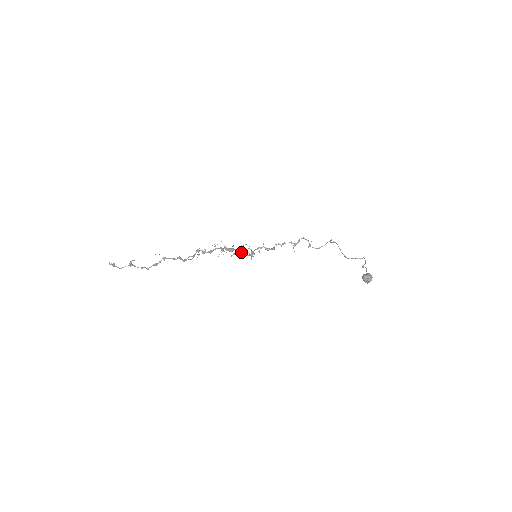
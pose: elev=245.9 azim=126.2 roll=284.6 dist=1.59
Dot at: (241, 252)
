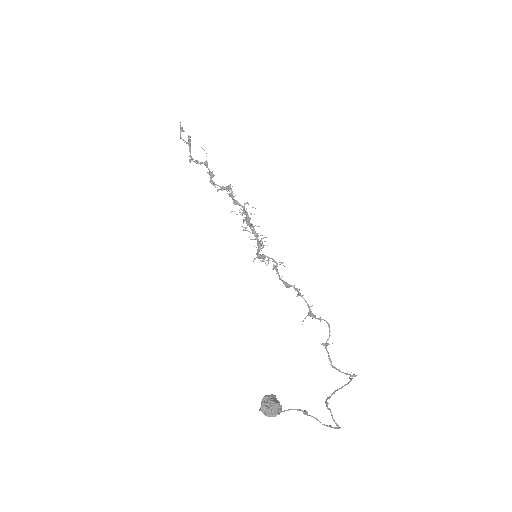
Dot at: occluded
